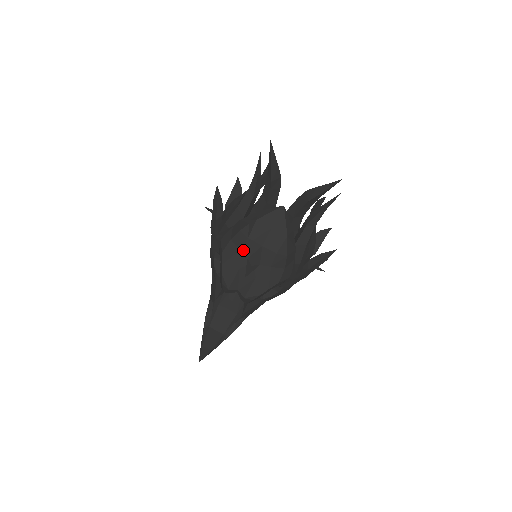
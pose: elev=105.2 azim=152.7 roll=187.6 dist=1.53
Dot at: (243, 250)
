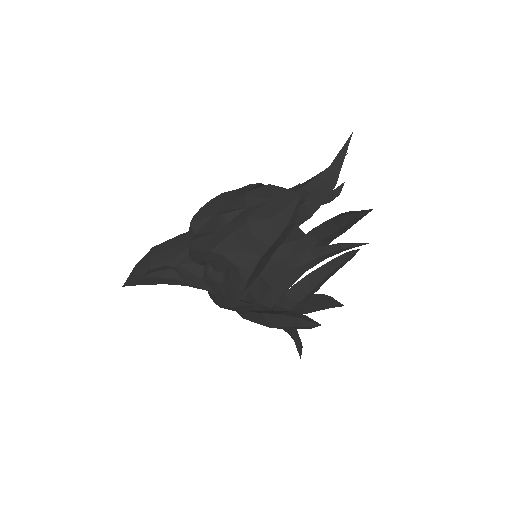
Dot at: (233, 200)
